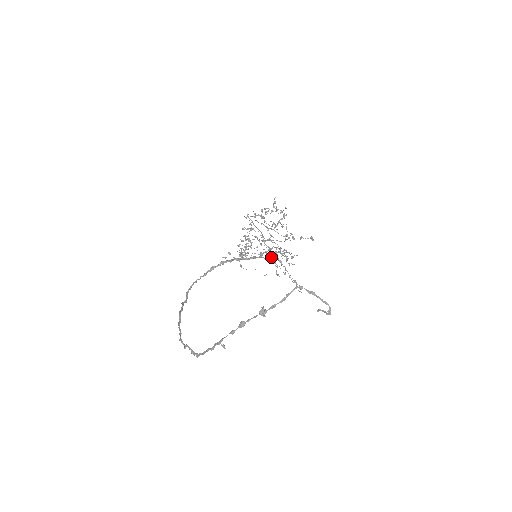
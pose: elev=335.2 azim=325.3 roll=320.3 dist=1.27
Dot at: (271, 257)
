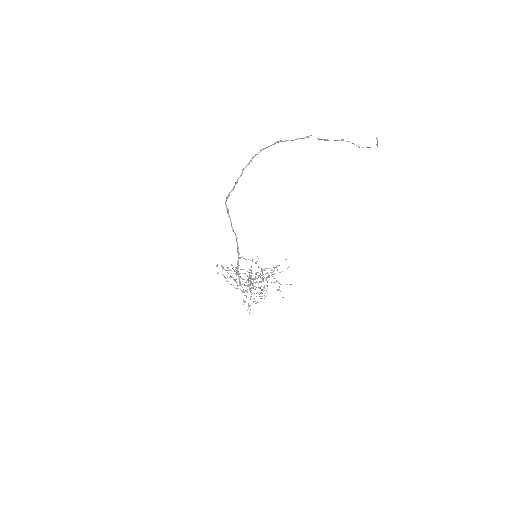
Dot at: occluded
